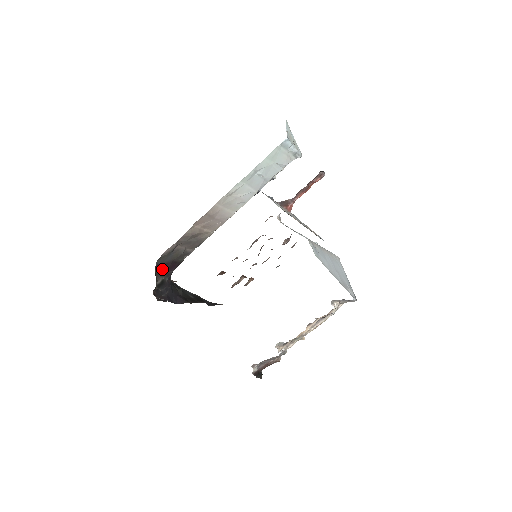
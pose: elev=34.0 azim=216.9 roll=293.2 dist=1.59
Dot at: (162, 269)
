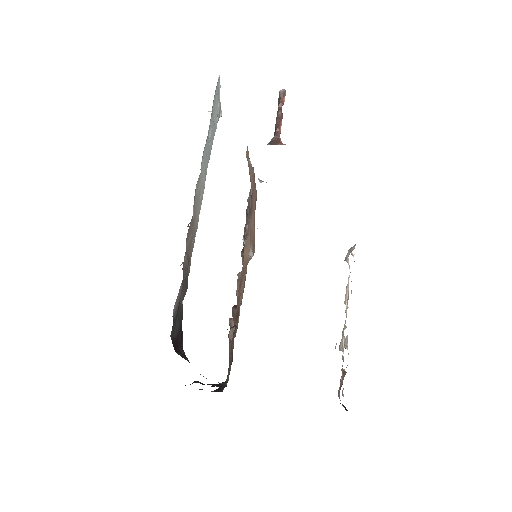
Dot at: (178, 349)
